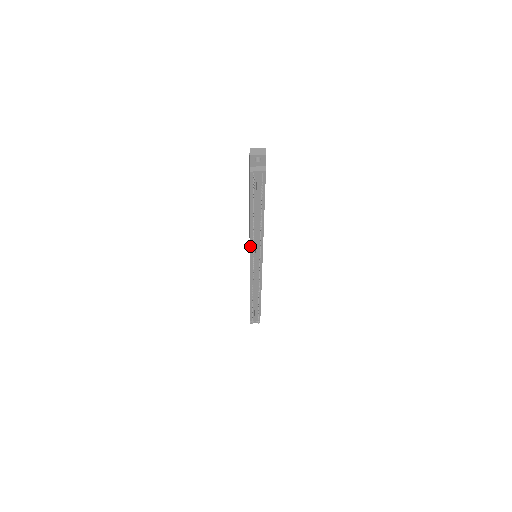
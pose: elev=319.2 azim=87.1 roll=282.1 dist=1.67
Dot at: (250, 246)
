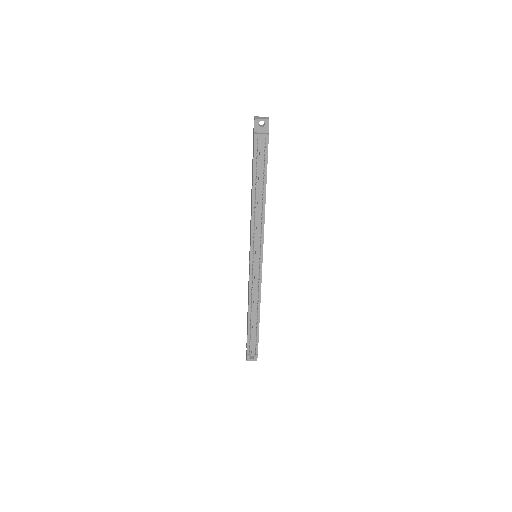
Dot at: (251, 236)
